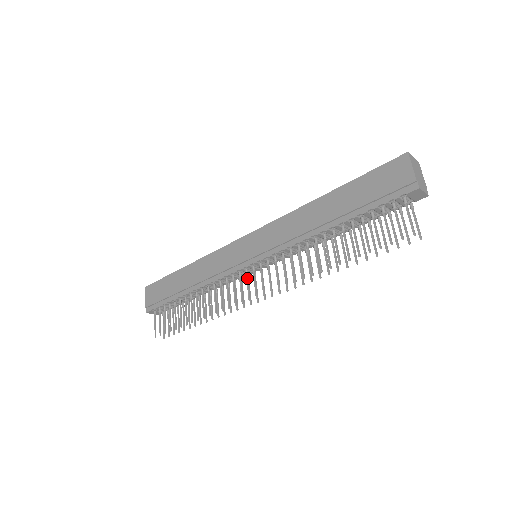
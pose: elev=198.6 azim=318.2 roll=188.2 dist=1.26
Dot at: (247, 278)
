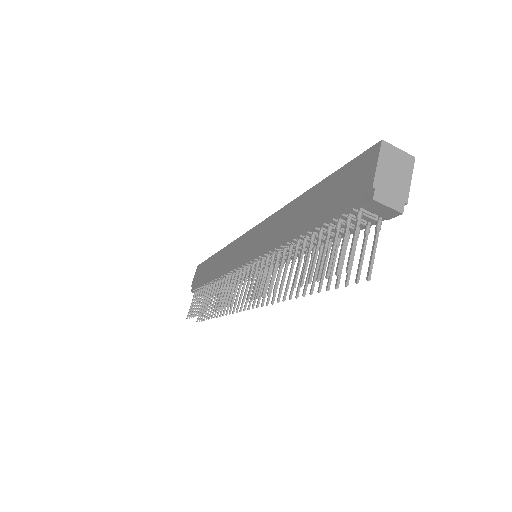
Dot at: (238, 280)
